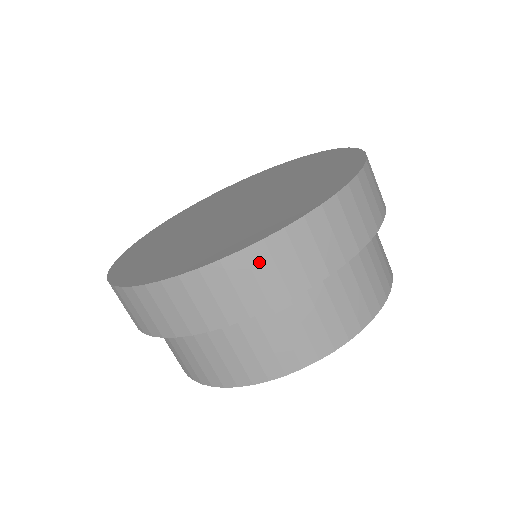
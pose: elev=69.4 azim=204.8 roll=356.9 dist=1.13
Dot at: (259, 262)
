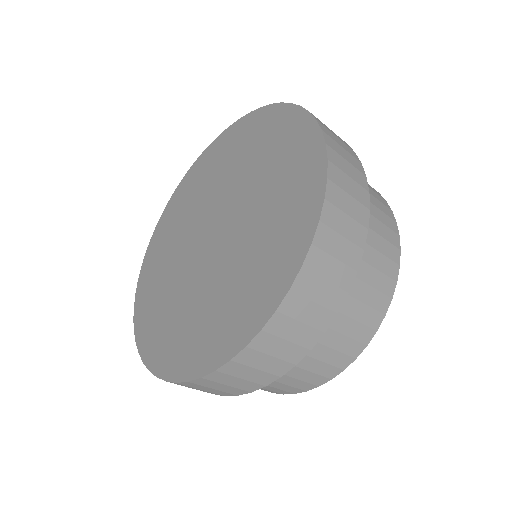
Dot at: (236, 371)
